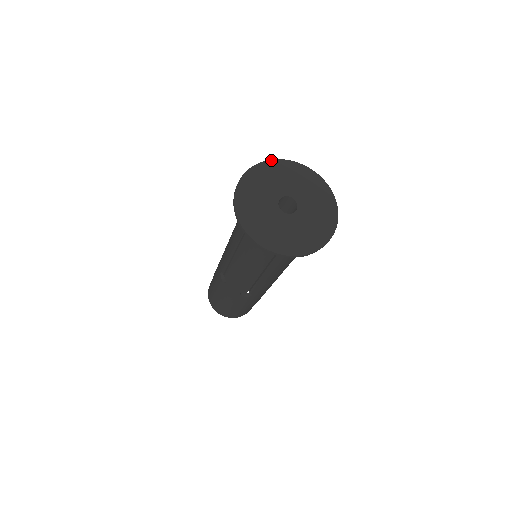
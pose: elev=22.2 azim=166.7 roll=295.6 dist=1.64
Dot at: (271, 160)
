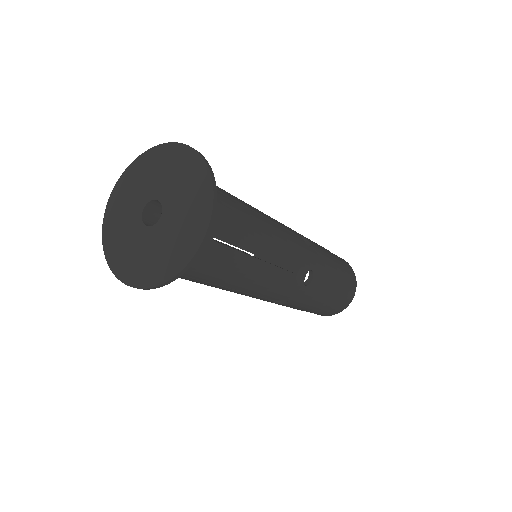
Dot at: (134, 160)
